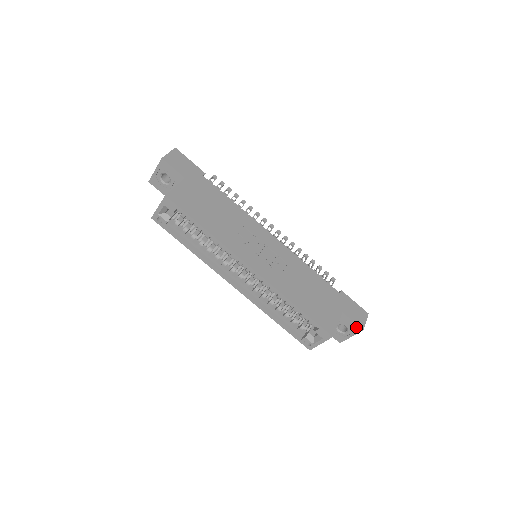
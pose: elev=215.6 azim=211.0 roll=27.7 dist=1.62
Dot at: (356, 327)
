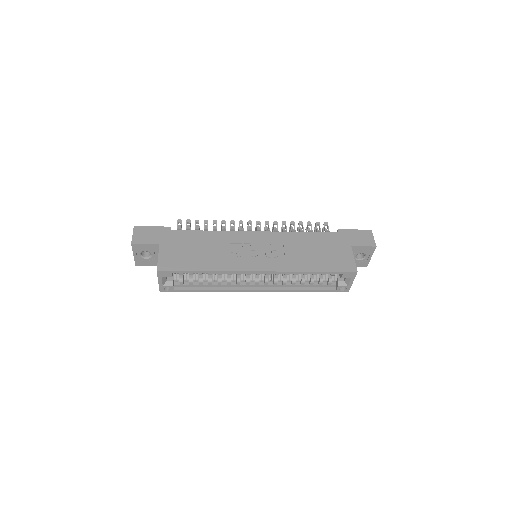
Dot at: (369, 248)
